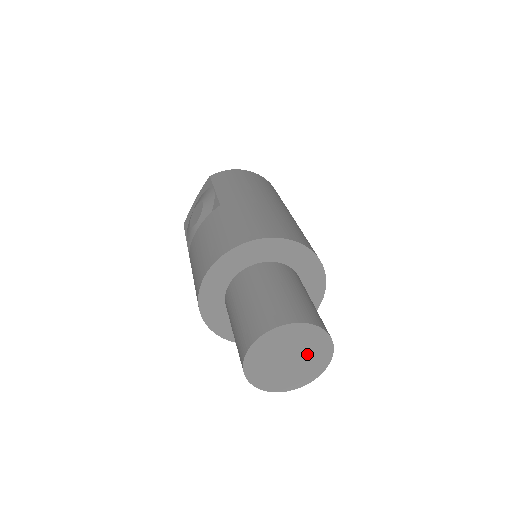
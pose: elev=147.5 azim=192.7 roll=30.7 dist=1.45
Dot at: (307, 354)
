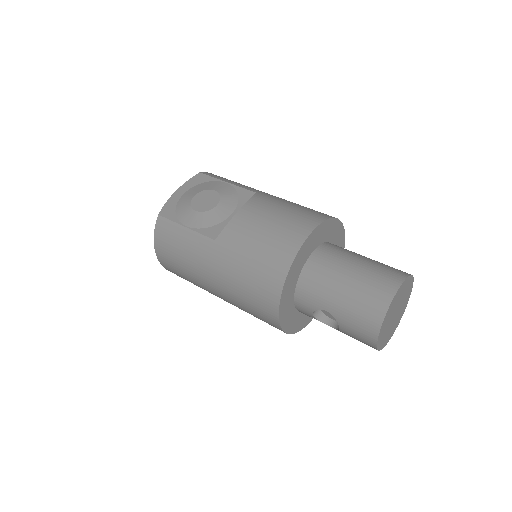
Dot at: (400, 311)
